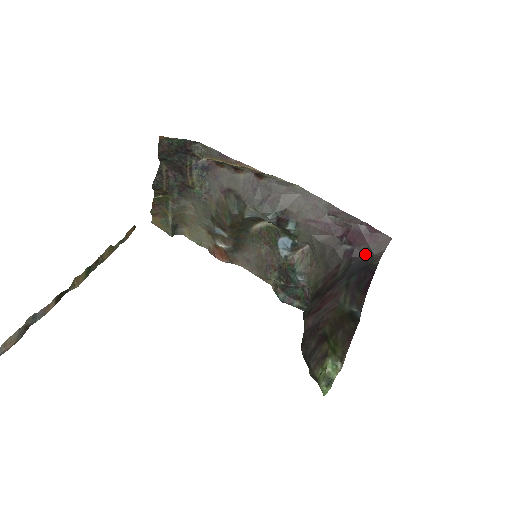
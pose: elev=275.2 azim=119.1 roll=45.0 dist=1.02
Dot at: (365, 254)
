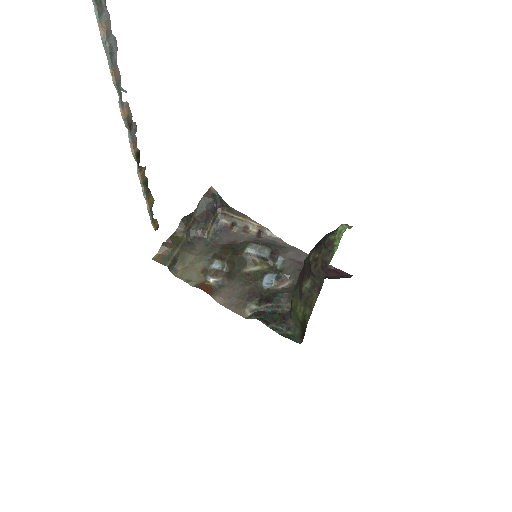
Dot at: (336, 278)
